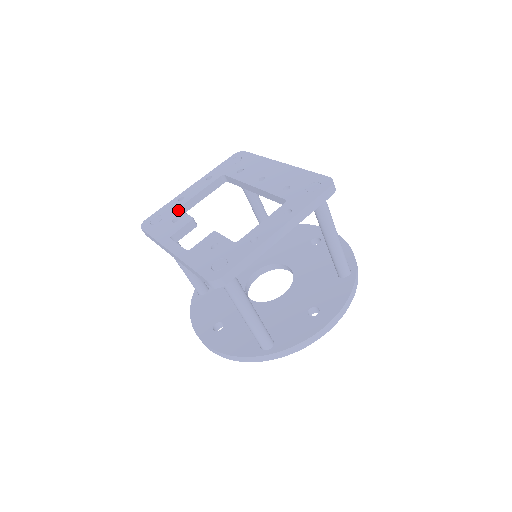
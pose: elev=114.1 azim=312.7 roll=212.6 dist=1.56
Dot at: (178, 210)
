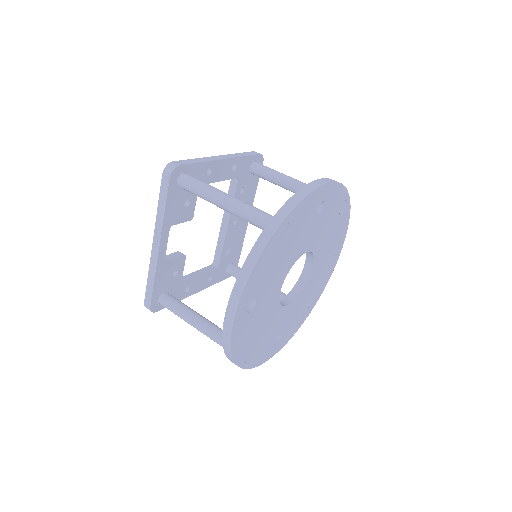
Dot at: occluded
